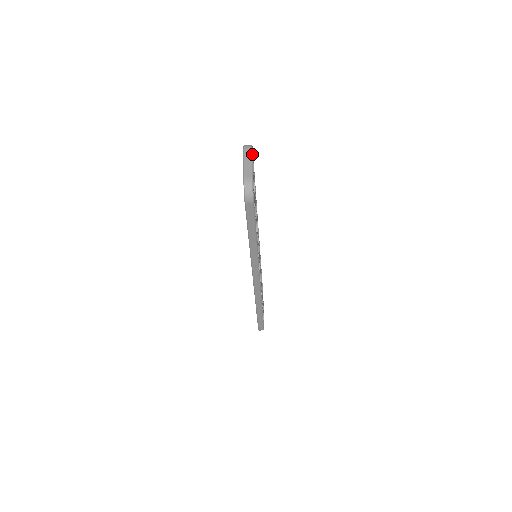
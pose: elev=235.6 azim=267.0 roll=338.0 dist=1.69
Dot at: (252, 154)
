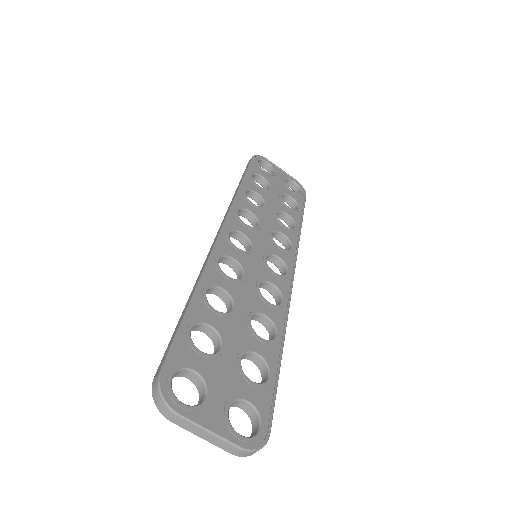
Dot at: (184, 410)
